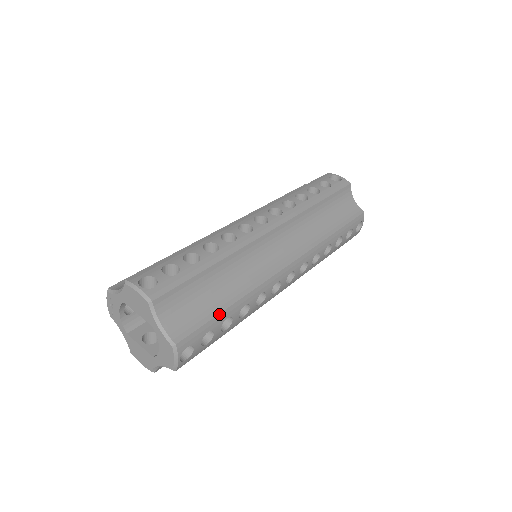
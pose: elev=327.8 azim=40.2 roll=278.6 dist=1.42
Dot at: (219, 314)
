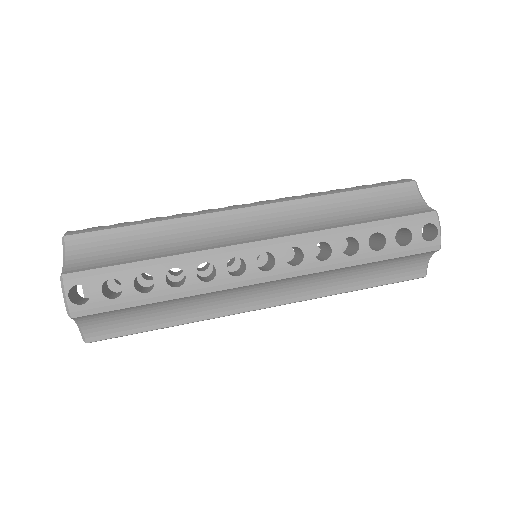
Dot at: (147, 331)
